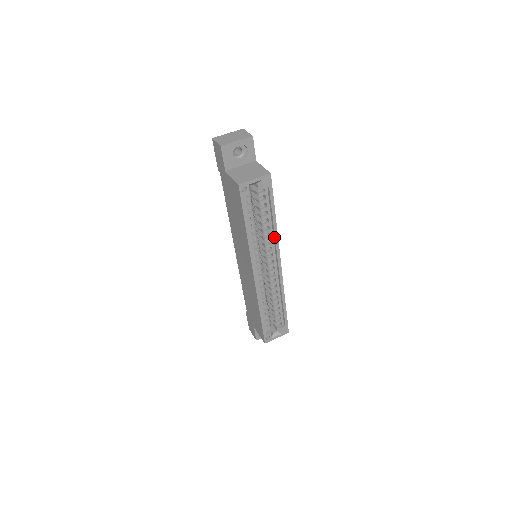
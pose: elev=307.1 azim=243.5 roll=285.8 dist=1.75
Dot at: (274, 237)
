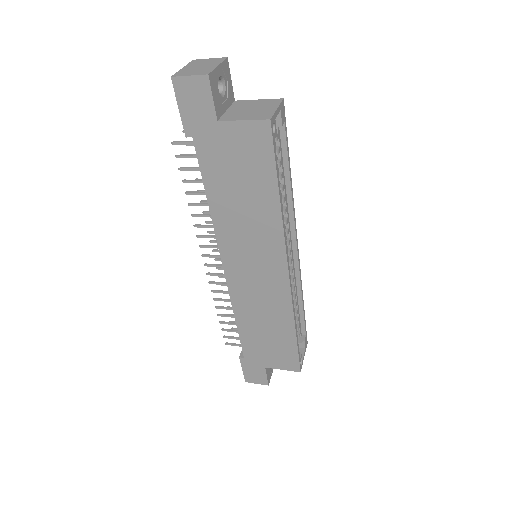
Dot at: (290, 205)
